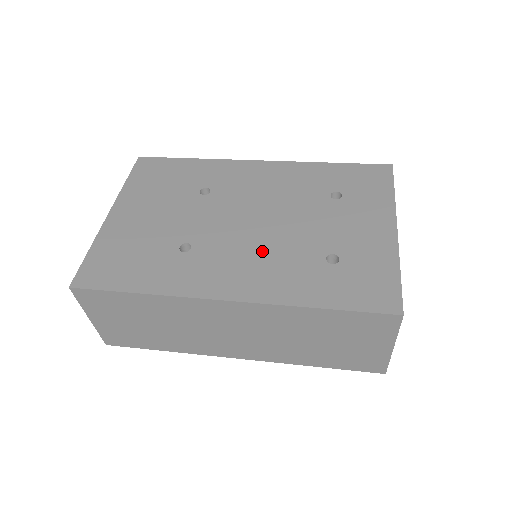
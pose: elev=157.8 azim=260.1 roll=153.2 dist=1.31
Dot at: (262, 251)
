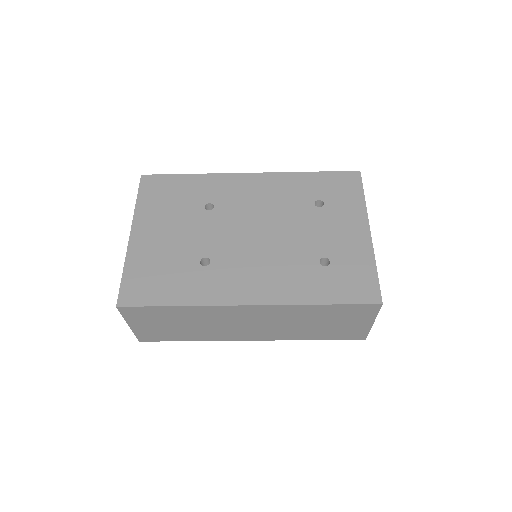
Dot at: (268, 260)
